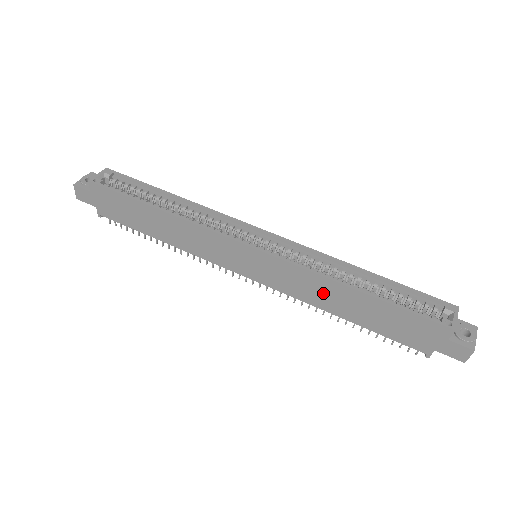
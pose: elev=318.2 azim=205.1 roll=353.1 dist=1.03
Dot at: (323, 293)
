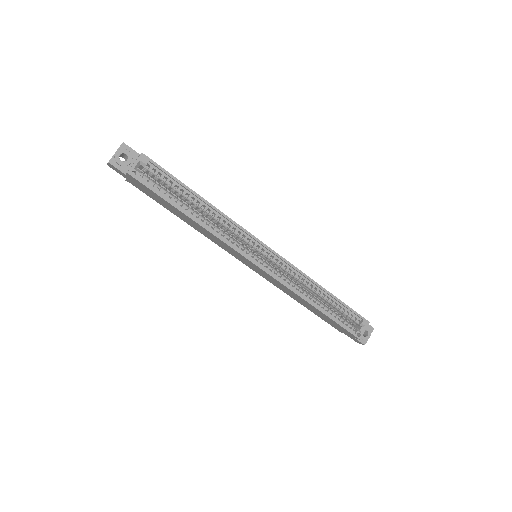
Dot at: (294, 296)
